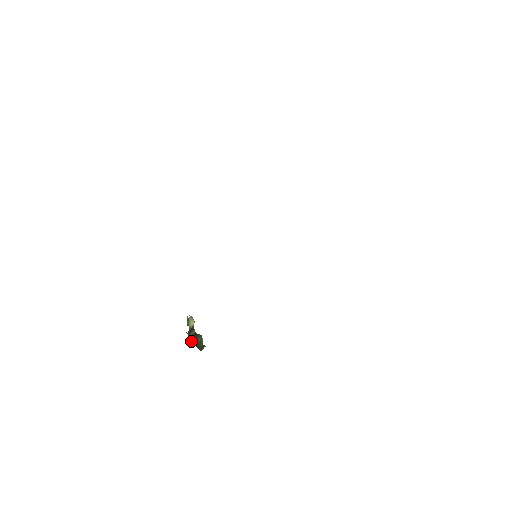
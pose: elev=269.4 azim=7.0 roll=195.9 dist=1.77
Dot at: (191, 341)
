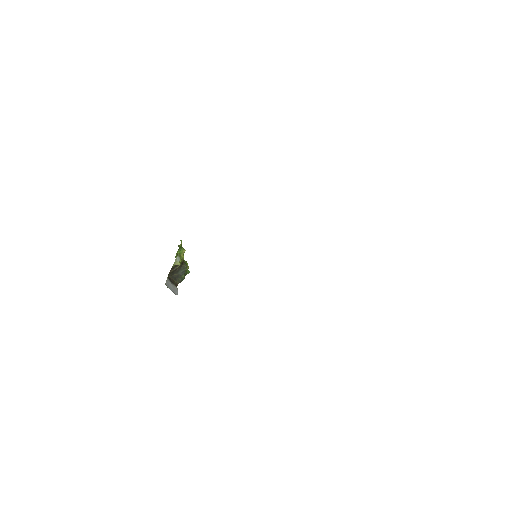
Dot at: (172, 274)
